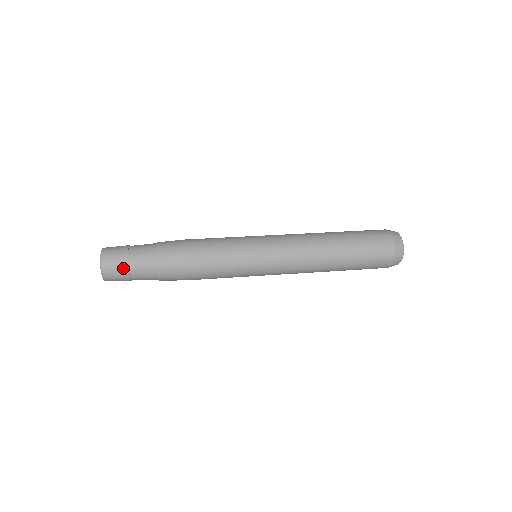
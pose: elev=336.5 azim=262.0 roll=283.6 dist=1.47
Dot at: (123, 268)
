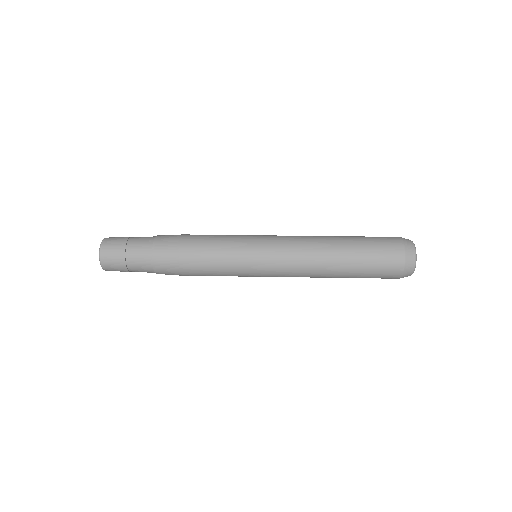
Dot at: (120, 251)
